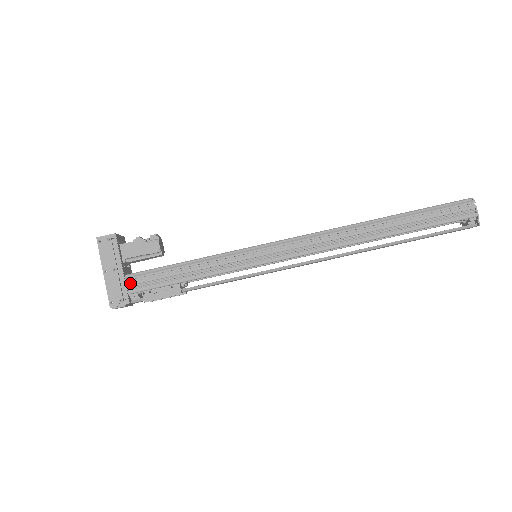
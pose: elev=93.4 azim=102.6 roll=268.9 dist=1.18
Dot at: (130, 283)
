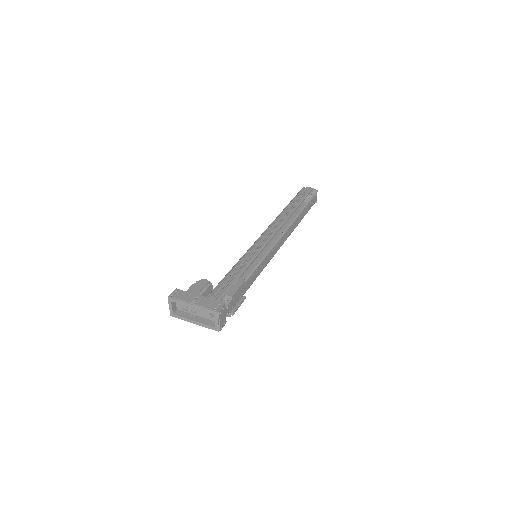
Dot at: (213, 297)
